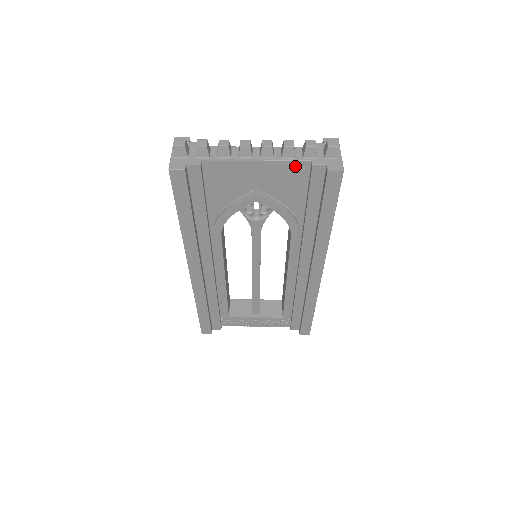
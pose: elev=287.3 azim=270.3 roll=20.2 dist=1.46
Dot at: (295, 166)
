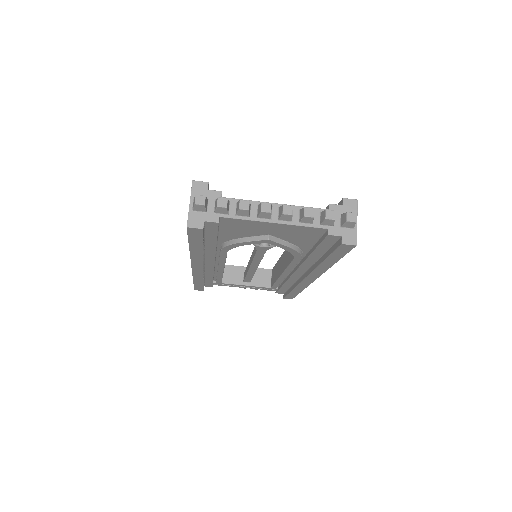
Dot at: (311, 229)
